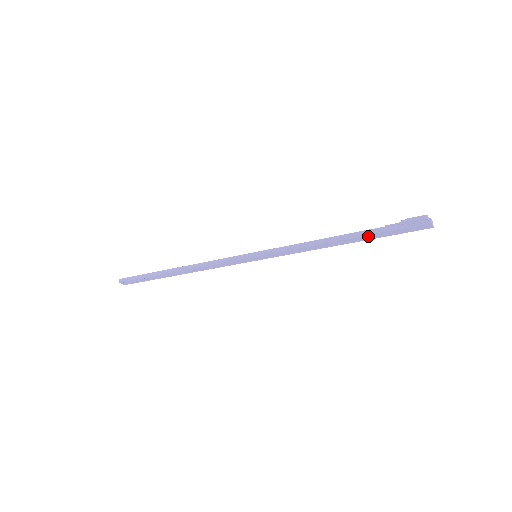
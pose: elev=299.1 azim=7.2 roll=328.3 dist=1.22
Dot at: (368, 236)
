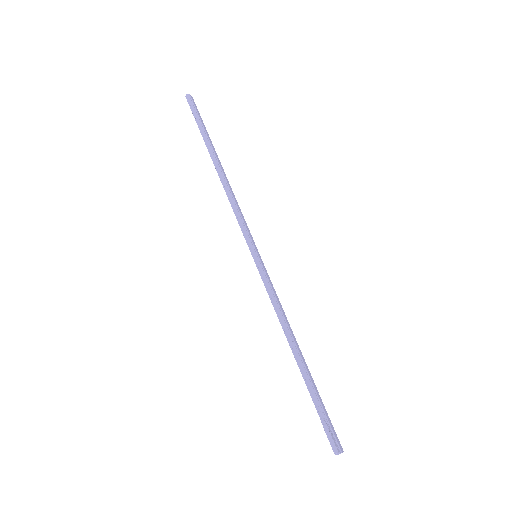
Dot at: (307, 385)
